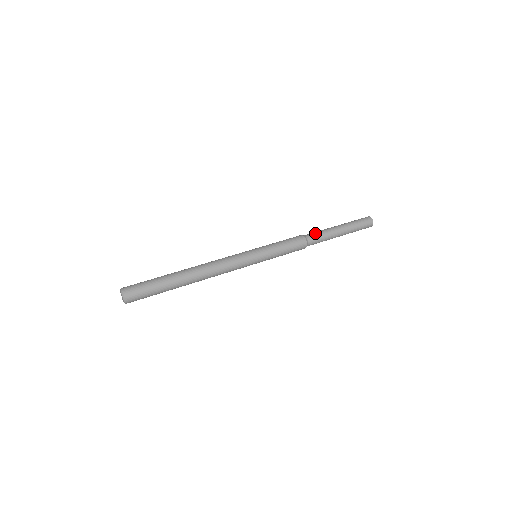
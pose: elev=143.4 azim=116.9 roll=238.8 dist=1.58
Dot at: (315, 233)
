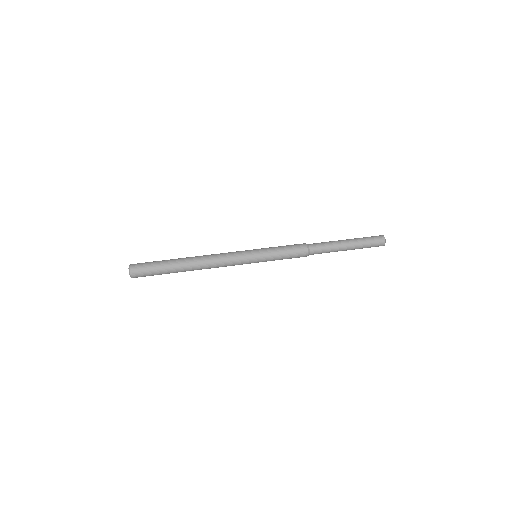
Dot at: (320, 248)
